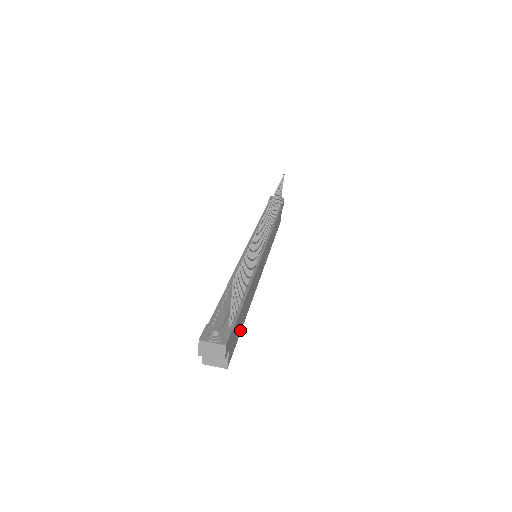
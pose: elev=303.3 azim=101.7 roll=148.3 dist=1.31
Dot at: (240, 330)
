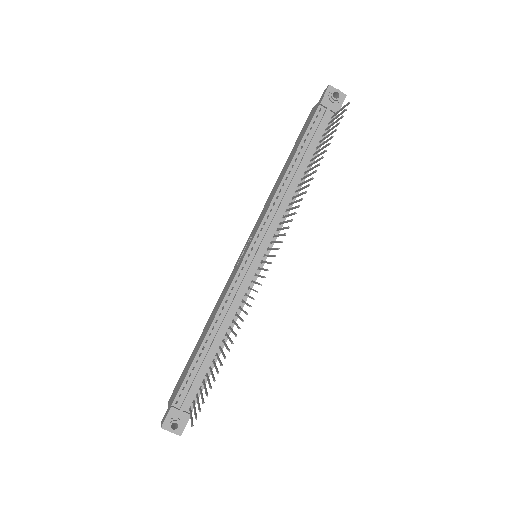
Dot at: occluded
